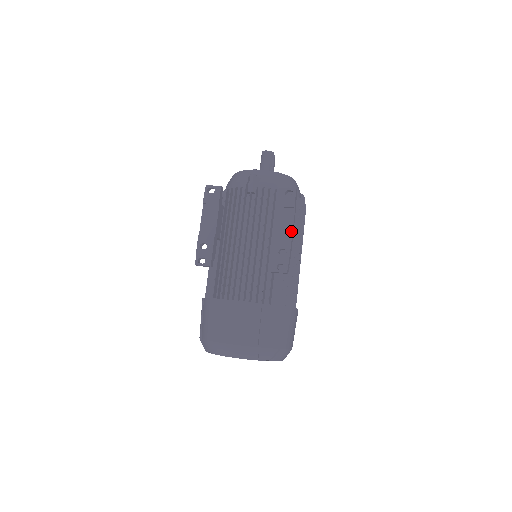
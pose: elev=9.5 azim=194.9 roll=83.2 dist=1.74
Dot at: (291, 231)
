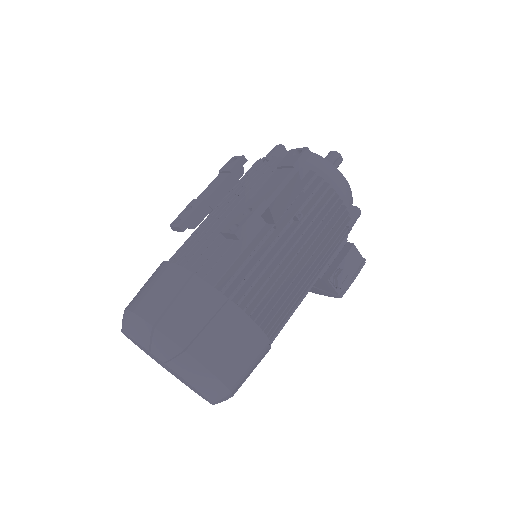
Dot at: (273, 191)
